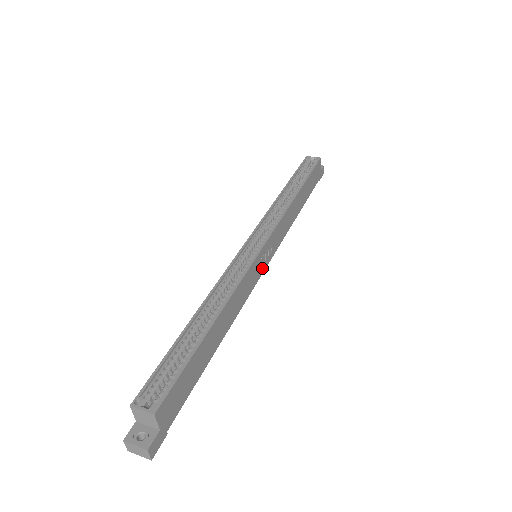
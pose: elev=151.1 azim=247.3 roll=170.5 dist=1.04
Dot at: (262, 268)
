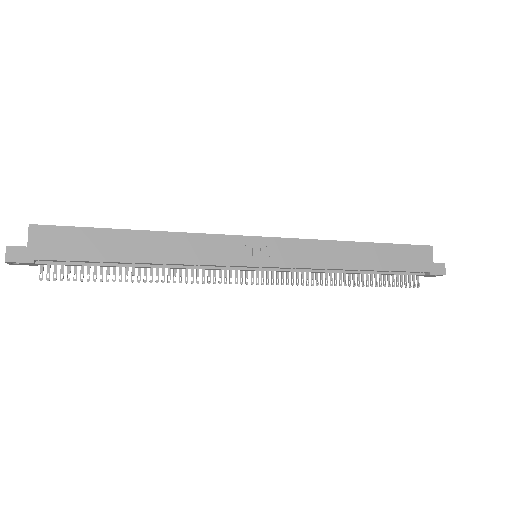
Dot at: (249, 260)
